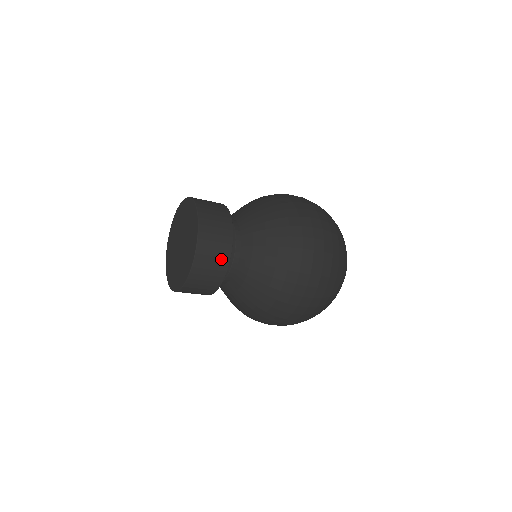
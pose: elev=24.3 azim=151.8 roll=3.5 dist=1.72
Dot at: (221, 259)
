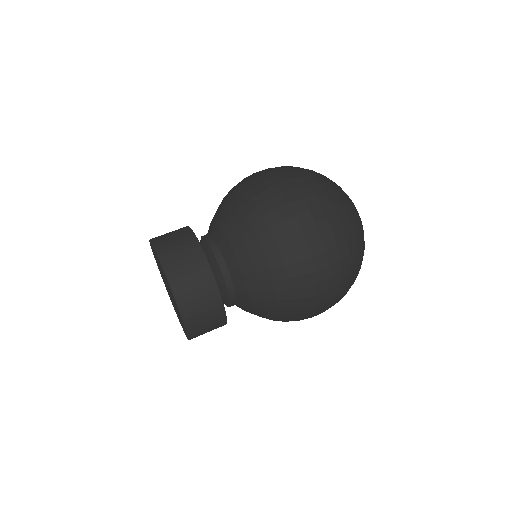
Dot at: (197, 265)
